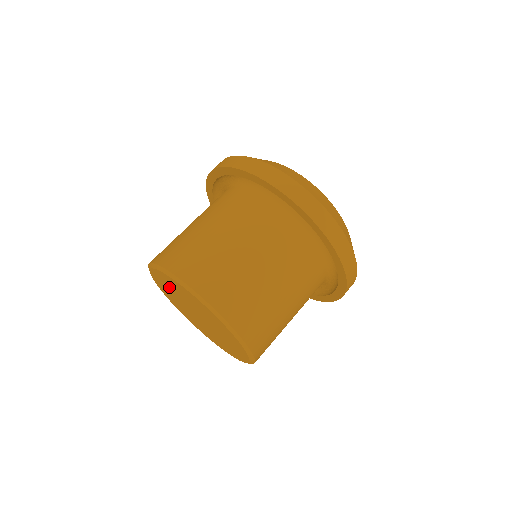
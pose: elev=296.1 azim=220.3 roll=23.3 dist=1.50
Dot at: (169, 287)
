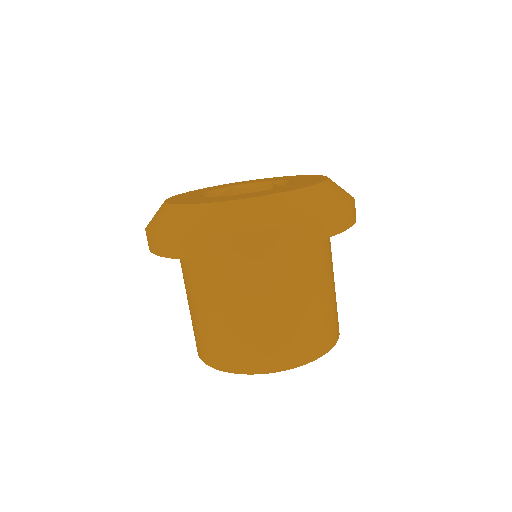
Dot at: occluded
